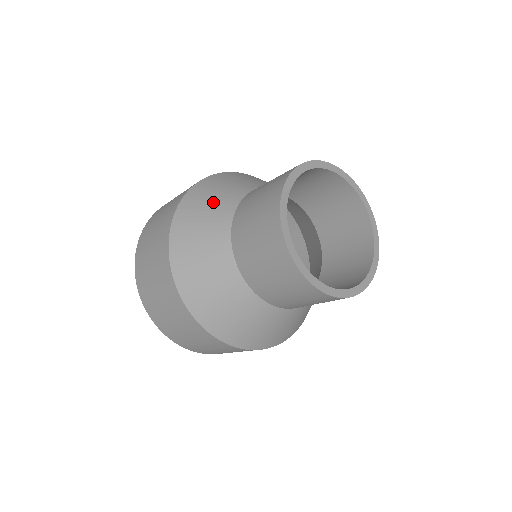
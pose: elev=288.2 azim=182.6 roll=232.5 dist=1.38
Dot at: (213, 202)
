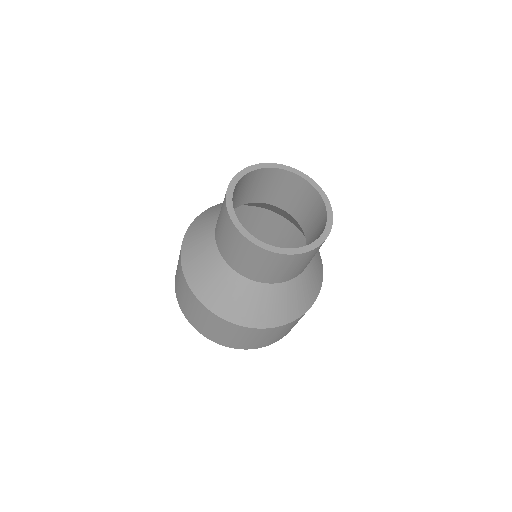
Dot at: occluded
